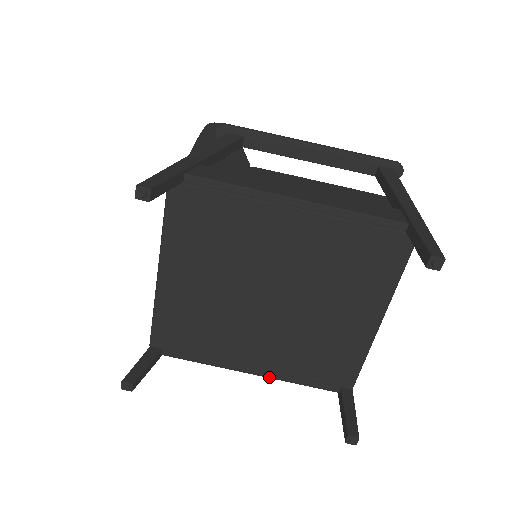
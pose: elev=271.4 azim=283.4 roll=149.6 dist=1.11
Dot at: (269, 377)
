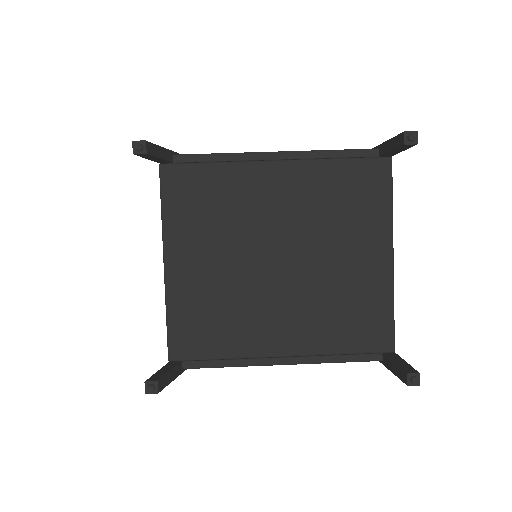
Dot at: (304, 363)
